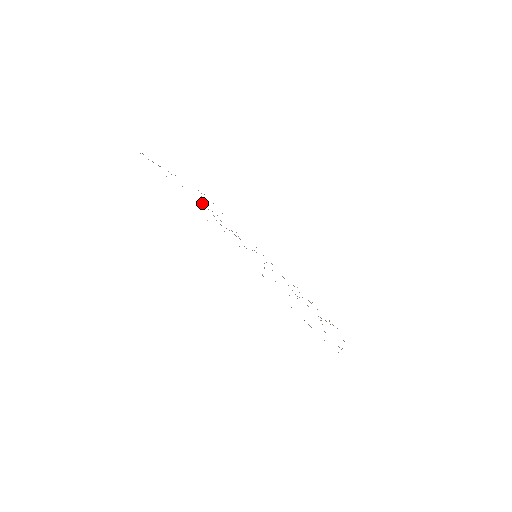
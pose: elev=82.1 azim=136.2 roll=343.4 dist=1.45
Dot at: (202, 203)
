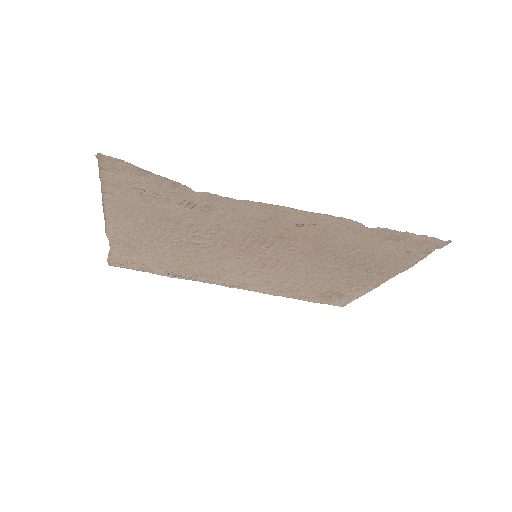
Dot at: (165, 232)
